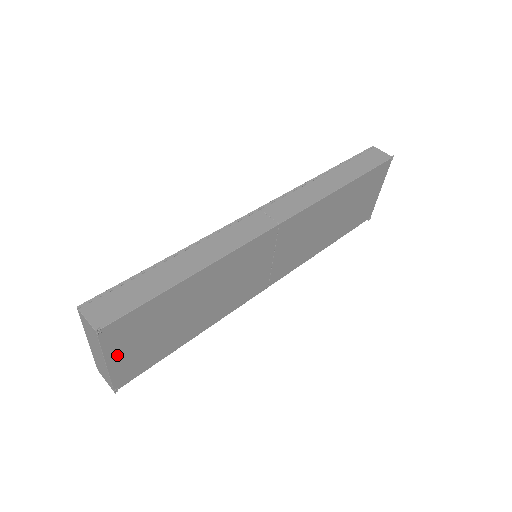
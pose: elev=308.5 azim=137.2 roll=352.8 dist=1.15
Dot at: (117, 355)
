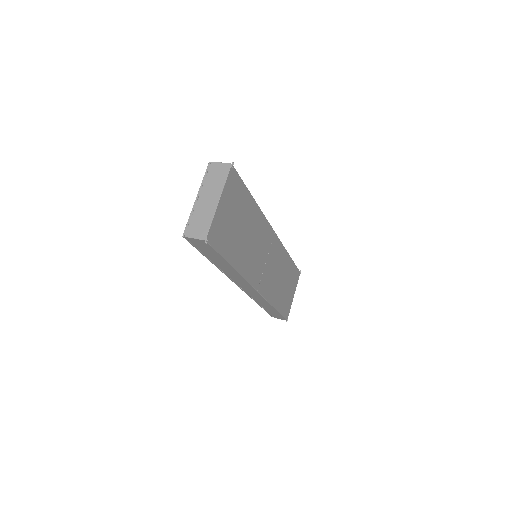
Dot at: (223, 203)
